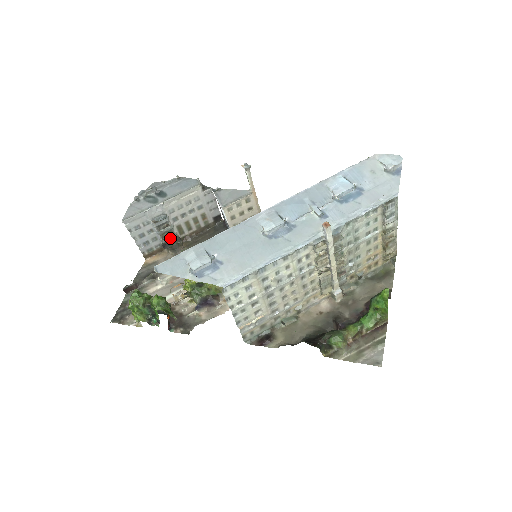
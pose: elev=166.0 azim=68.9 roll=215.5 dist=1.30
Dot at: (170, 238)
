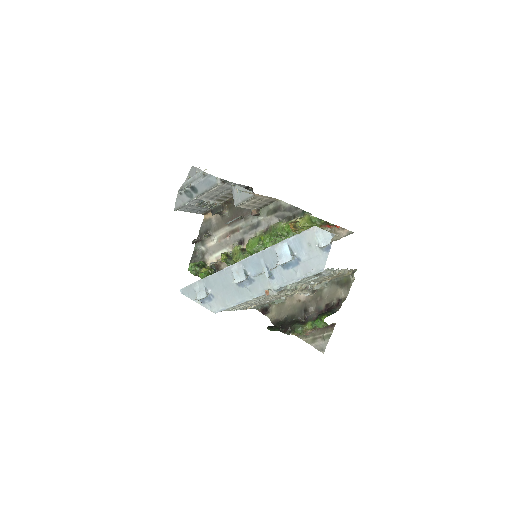
Dot at: (214, 207)
